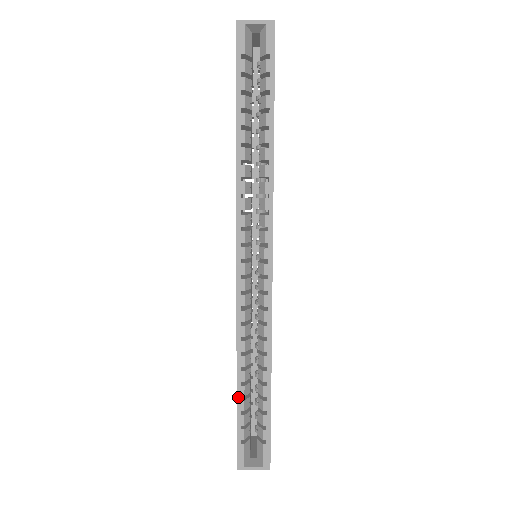
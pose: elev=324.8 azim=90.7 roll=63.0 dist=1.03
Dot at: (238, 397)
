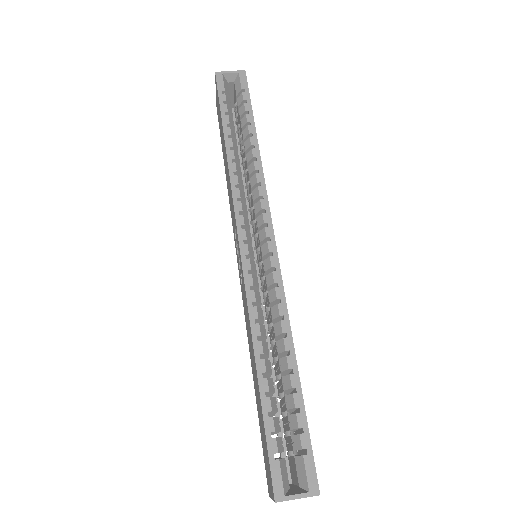
Dot at: (261, 393)
